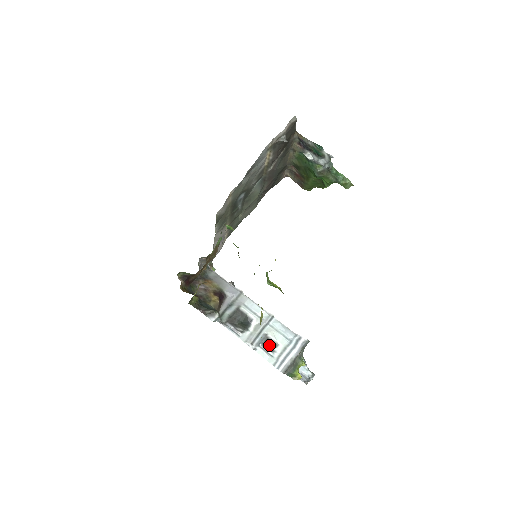
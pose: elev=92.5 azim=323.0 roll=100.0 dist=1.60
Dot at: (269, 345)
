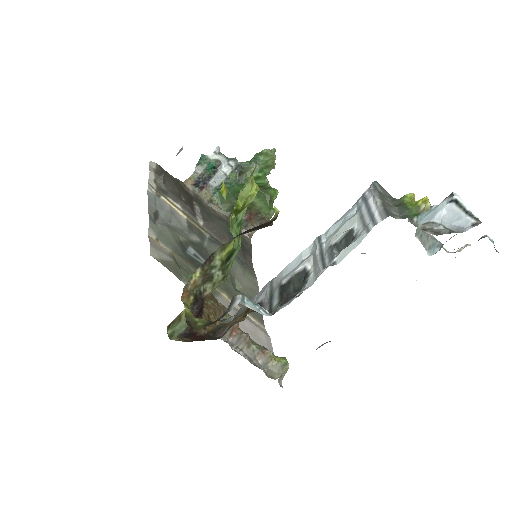
Dot at: (346, 245)
